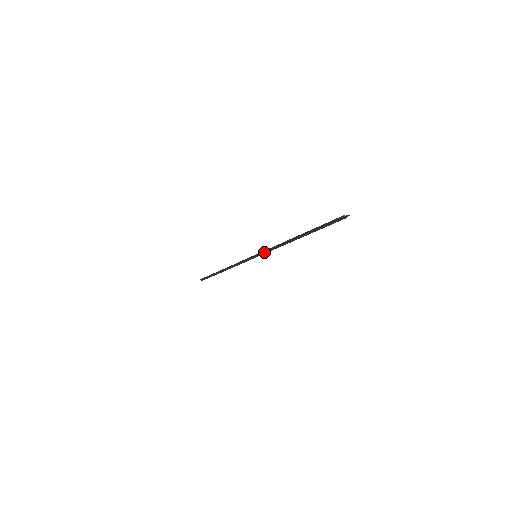
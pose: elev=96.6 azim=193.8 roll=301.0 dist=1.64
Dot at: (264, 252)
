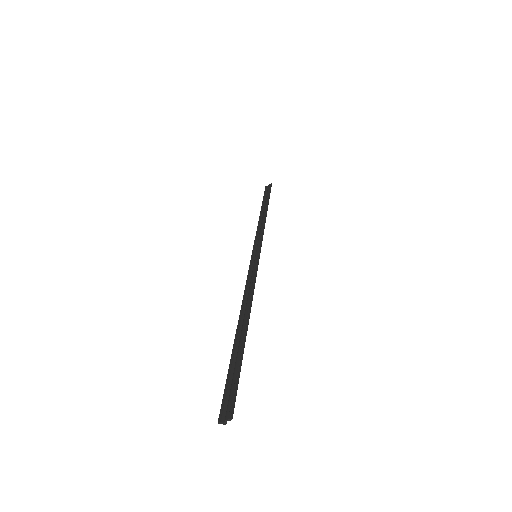
Dot at: (250, 272)
